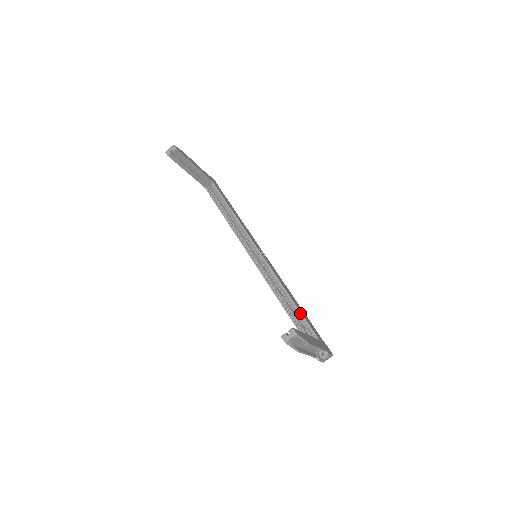
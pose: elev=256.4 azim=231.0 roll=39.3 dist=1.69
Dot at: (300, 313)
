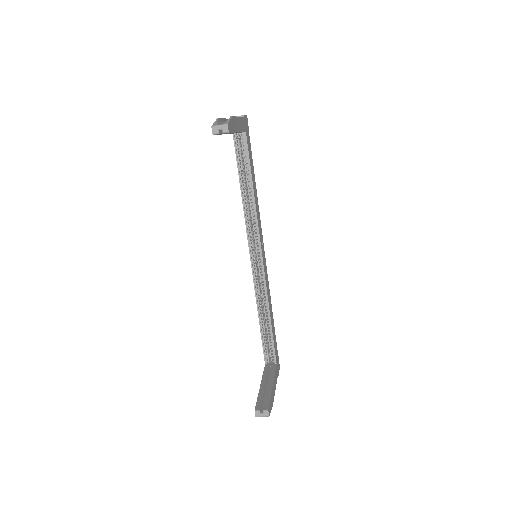
Dot at: (272, 335)
